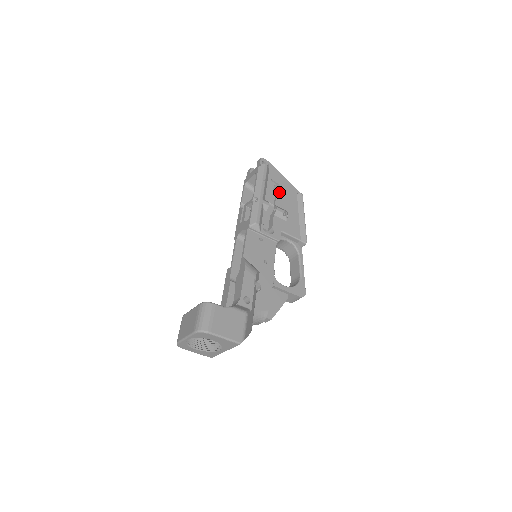
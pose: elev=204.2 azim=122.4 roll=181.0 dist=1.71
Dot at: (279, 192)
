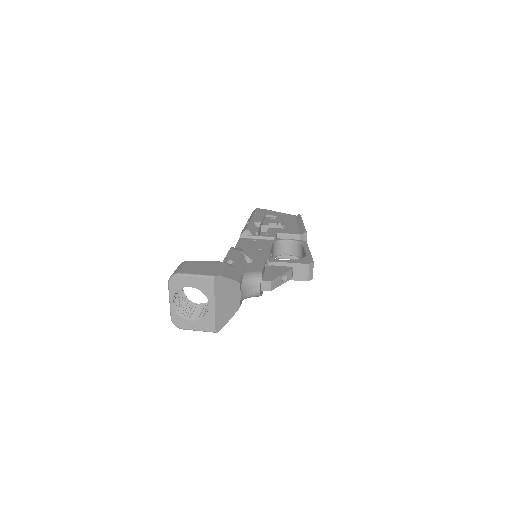
Dot at: (275, 218)
